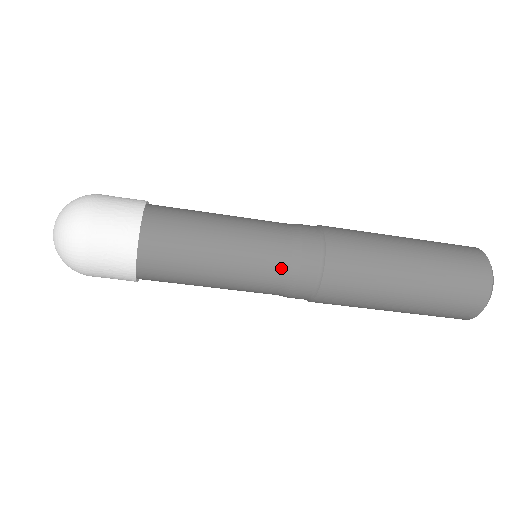
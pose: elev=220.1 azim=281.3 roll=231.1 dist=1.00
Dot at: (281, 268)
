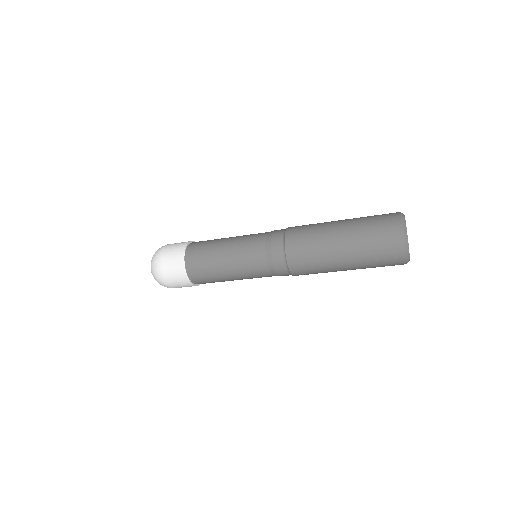
Dot at: (264, 268)
